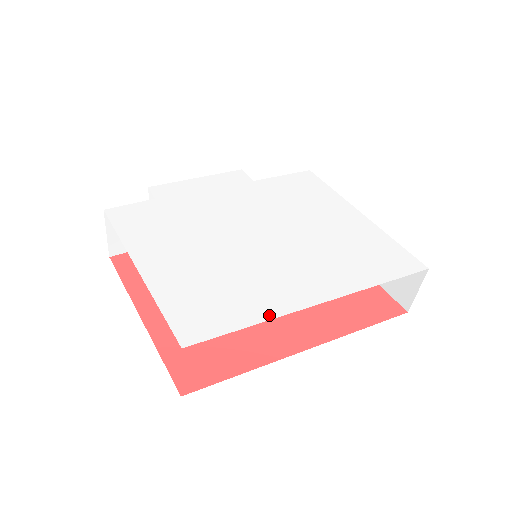
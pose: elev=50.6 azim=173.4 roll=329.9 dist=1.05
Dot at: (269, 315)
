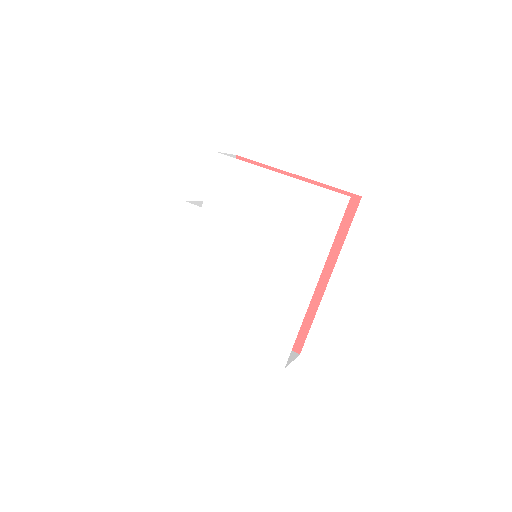
Dot at: (299, 320)
